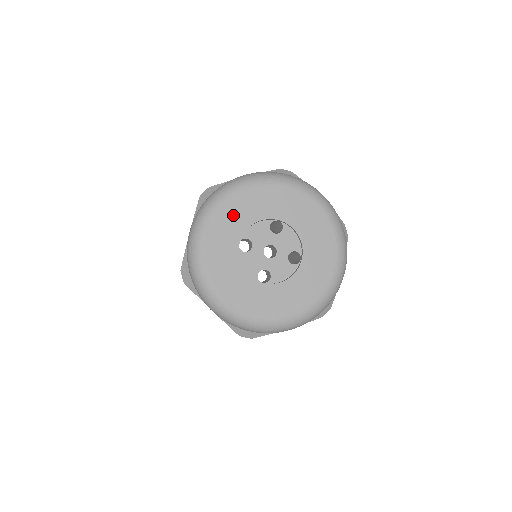
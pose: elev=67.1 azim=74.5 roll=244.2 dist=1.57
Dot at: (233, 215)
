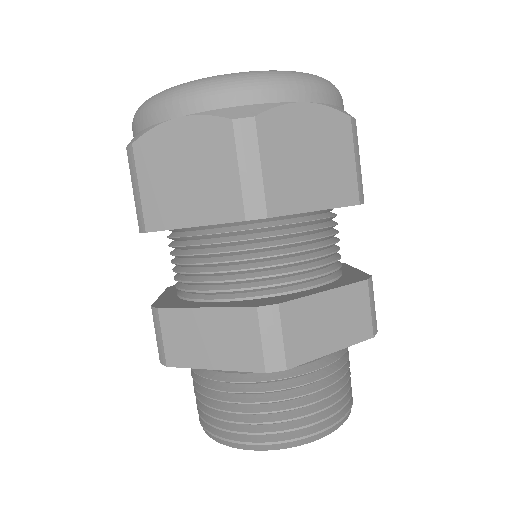
Dot at: occluded
